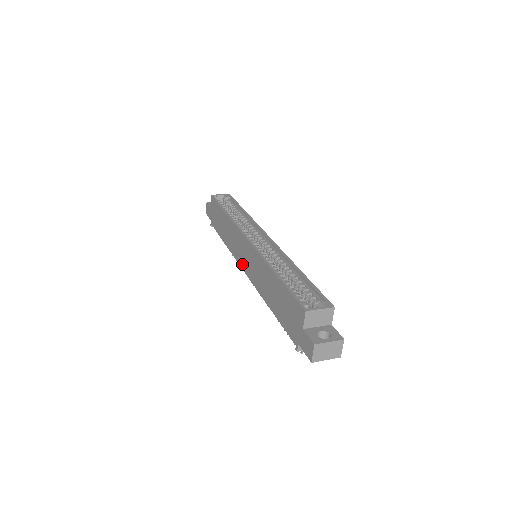
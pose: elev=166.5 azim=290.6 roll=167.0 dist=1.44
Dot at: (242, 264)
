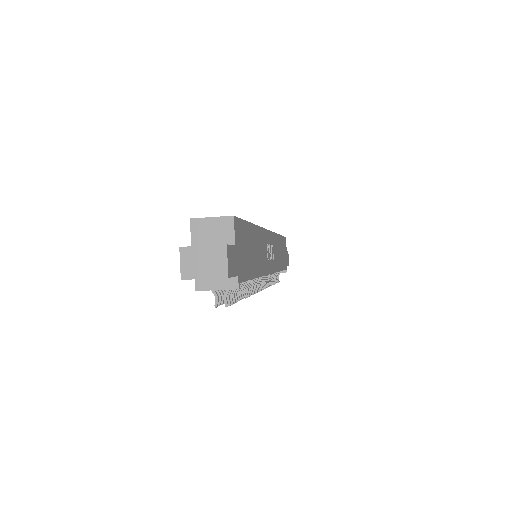
Dot at: occluded
